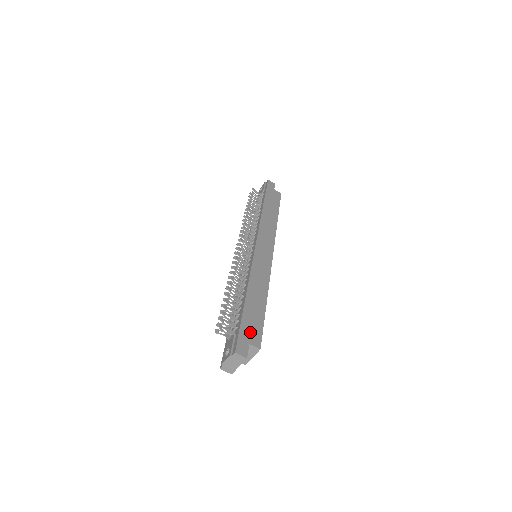
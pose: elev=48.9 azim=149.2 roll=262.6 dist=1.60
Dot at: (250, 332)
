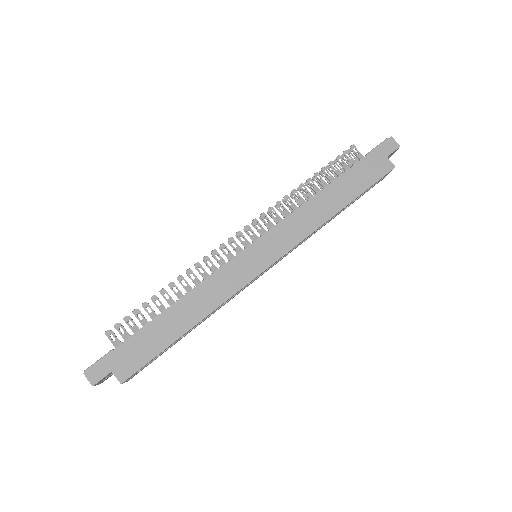
Dot at: (126, 358)
